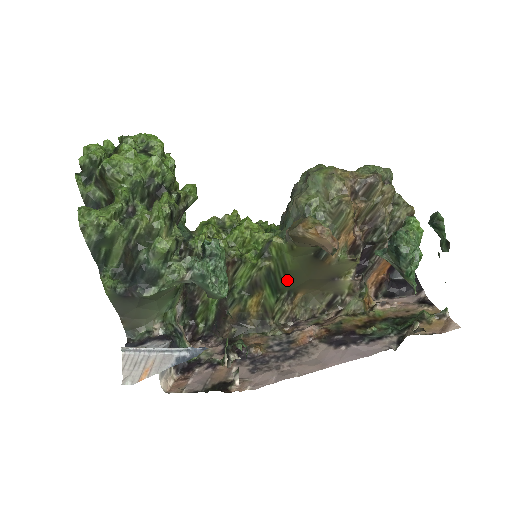
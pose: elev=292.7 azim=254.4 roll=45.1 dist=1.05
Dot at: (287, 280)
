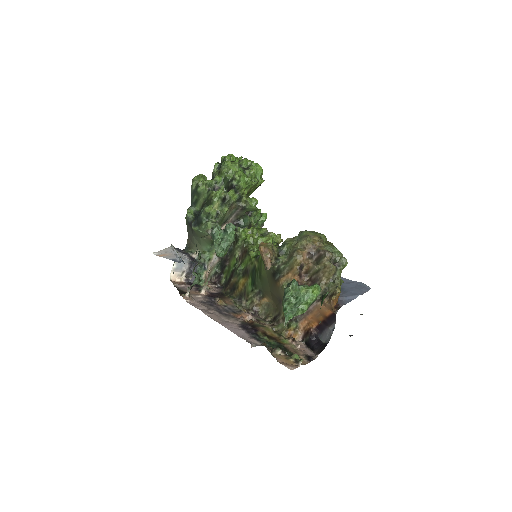
Dot at: (260, 281)
